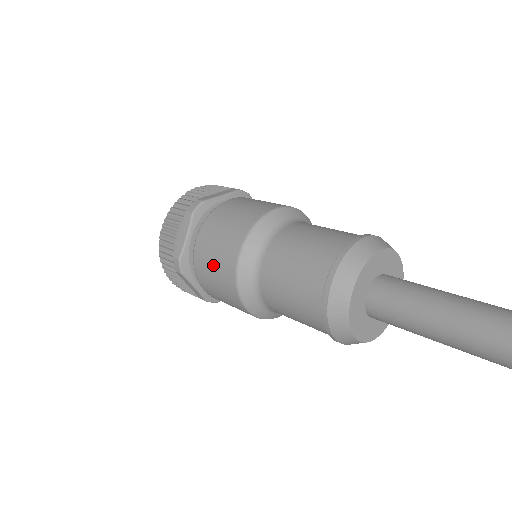
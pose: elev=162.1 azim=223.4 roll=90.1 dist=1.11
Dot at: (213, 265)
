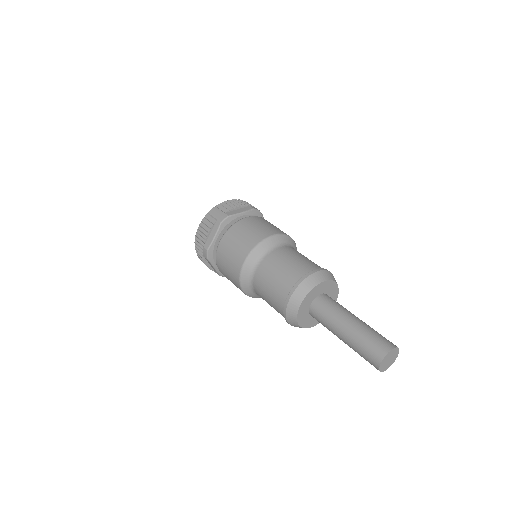
Dot at: occluded
